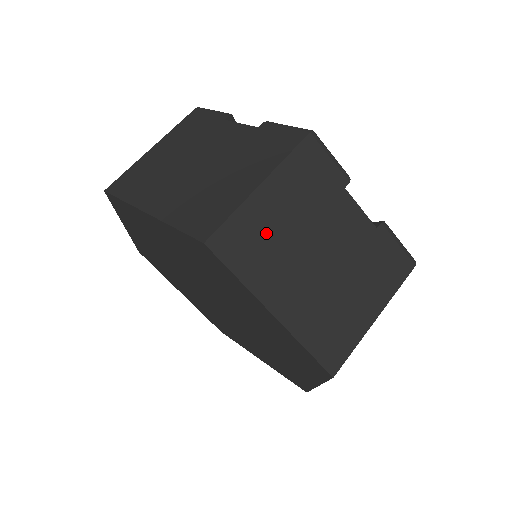
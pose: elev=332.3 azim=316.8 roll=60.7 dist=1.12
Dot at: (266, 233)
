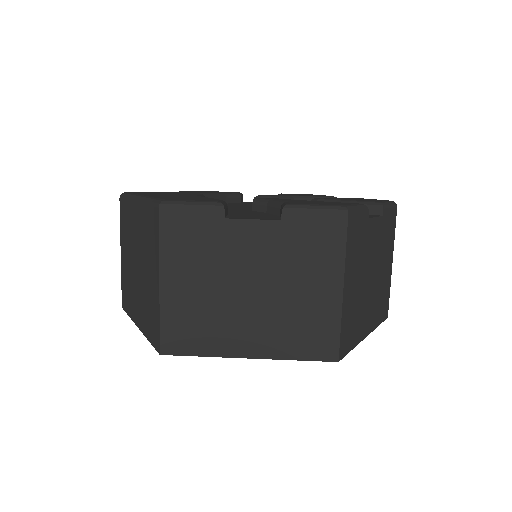
Dot at: (353, 308)
